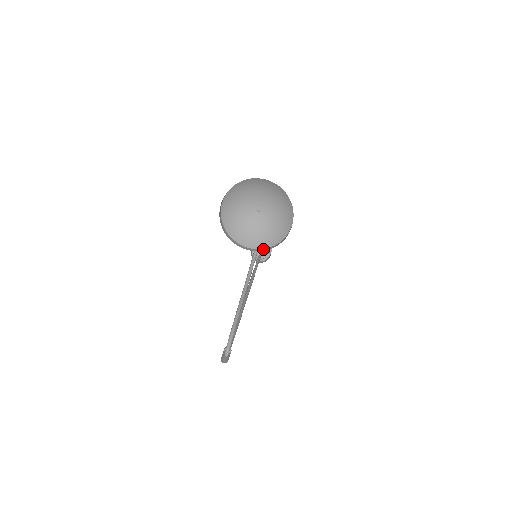
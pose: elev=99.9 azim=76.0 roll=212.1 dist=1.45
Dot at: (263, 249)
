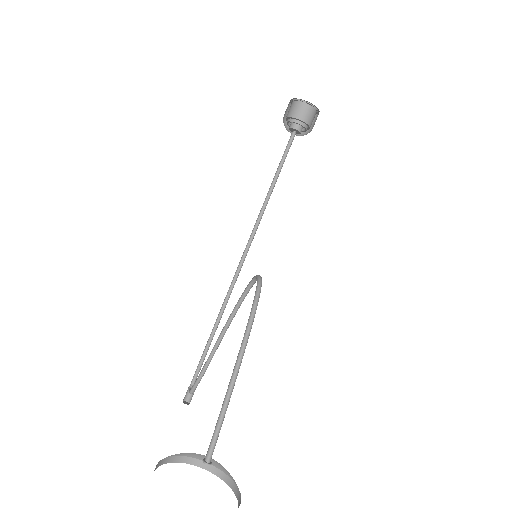
Dot at: (210, 467)
